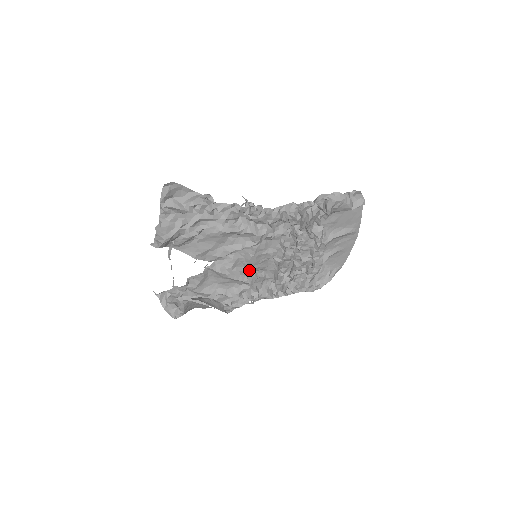
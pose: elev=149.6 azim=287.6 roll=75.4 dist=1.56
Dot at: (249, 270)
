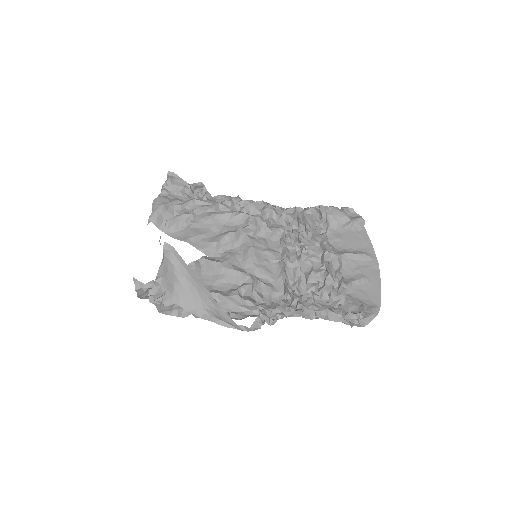
Dot at: (250, 273)
